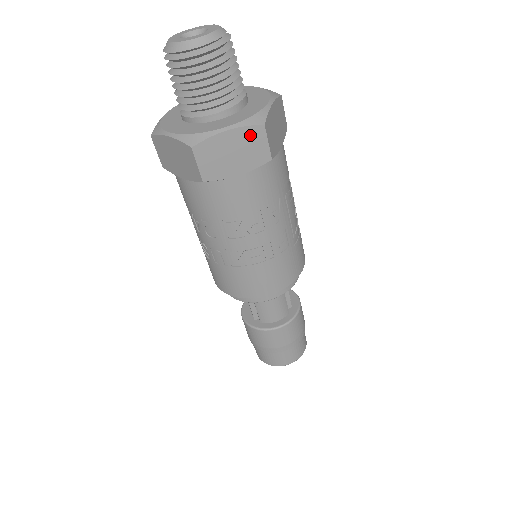
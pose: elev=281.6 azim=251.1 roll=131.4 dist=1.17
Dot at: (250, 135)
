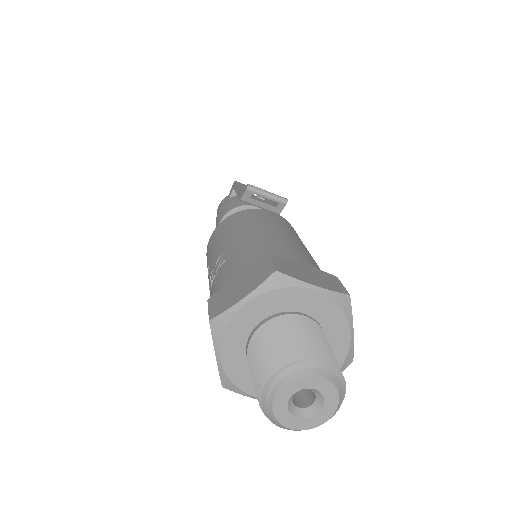
Dot at: occluded
